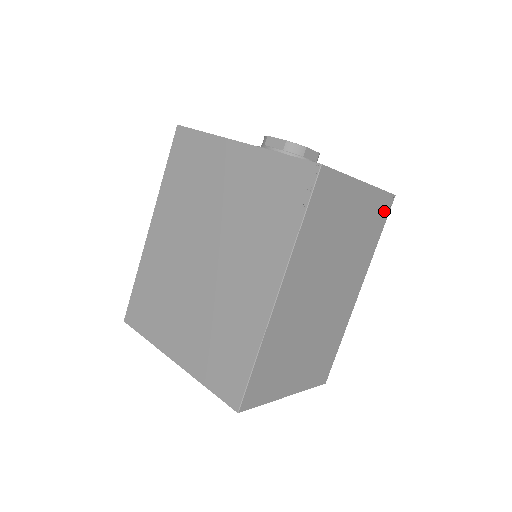
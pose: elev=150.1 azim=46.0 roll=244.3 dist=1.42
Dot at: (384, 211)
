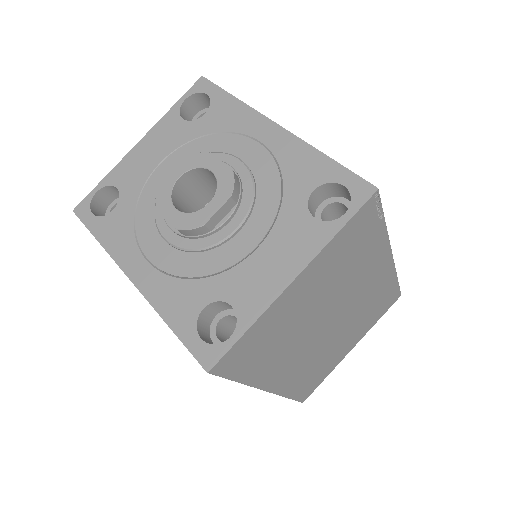
Dot at: (368, 217)
